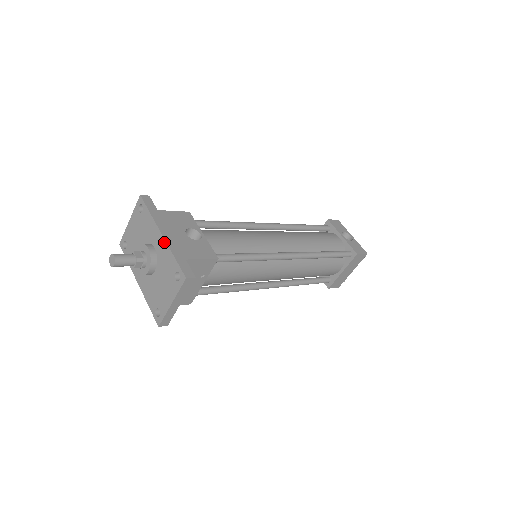
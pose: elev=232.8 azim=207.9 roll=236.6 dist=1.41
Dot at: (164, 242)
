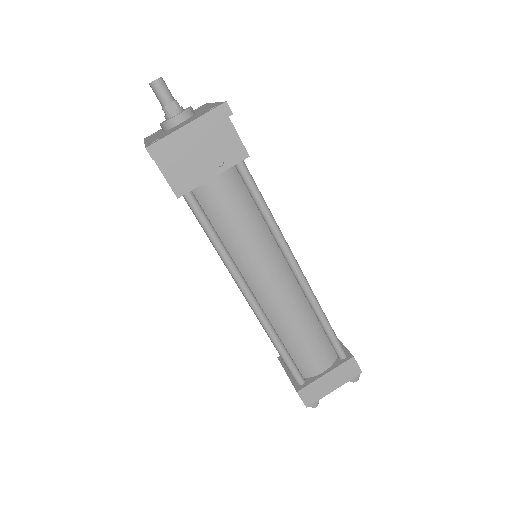
Dot at: (214, 103)
